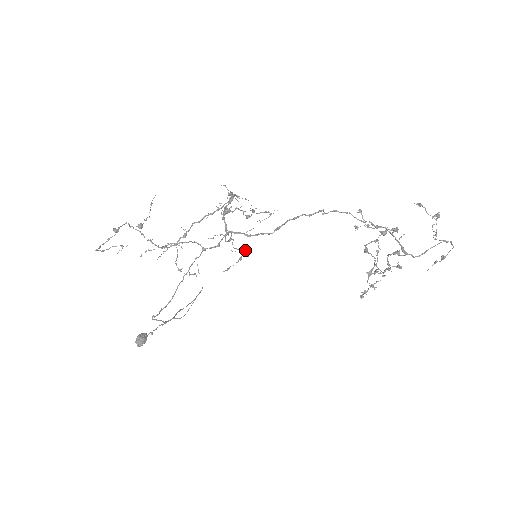
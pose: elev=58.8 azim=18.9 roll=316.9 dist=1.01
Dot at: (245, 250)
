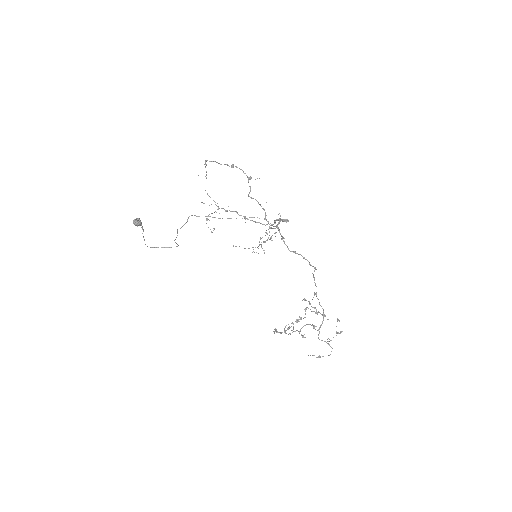
Dot at: occluded
